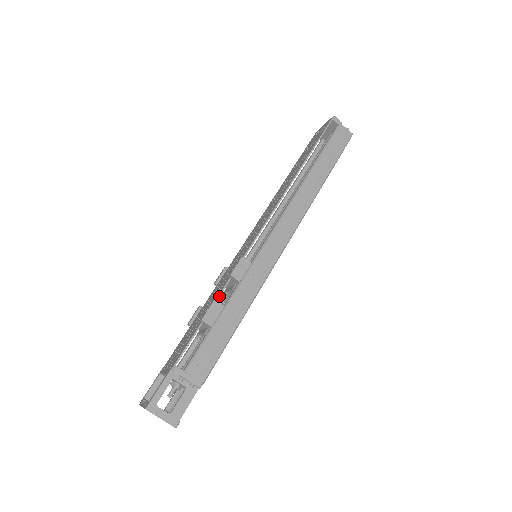
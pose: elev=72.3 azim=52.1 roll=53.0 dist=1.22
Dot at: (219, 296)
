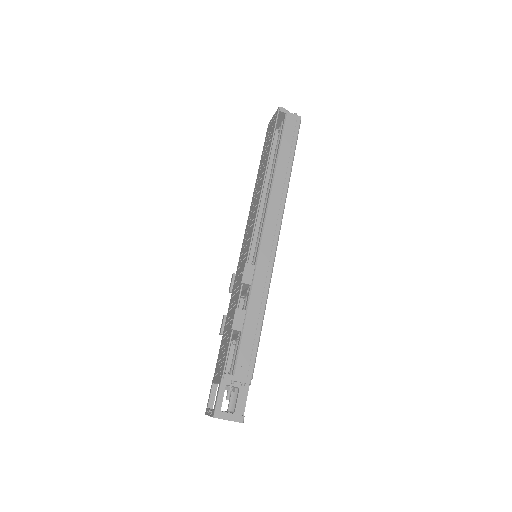
Dot at: (238, 303)
